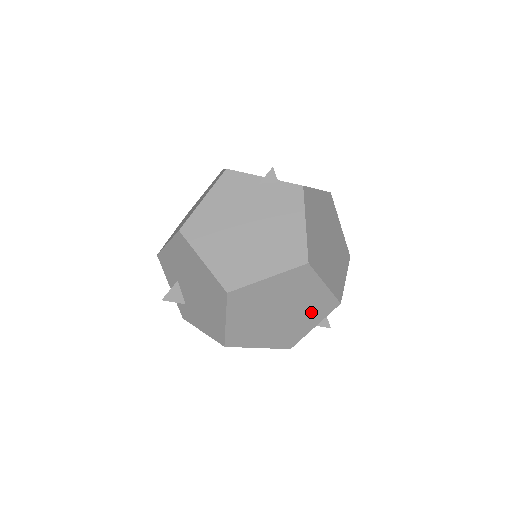
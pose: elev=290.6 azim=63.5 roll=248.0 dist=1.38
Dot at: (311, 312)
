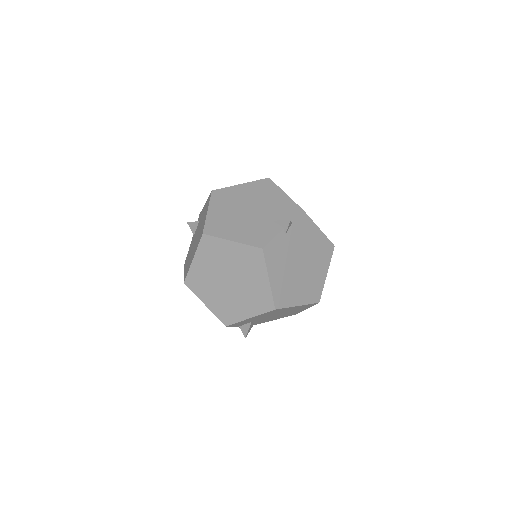
Dot at: occluded
